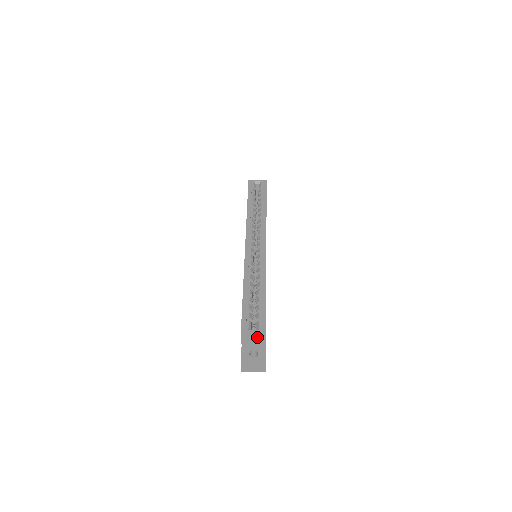
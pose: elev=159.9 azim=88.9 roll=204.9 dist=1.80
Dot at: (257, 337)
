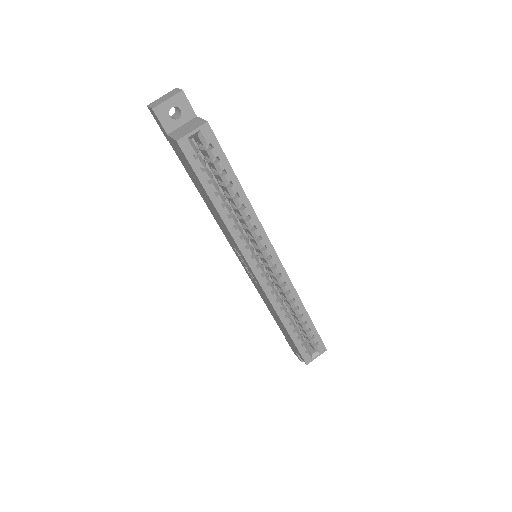
Dot at: occluded
